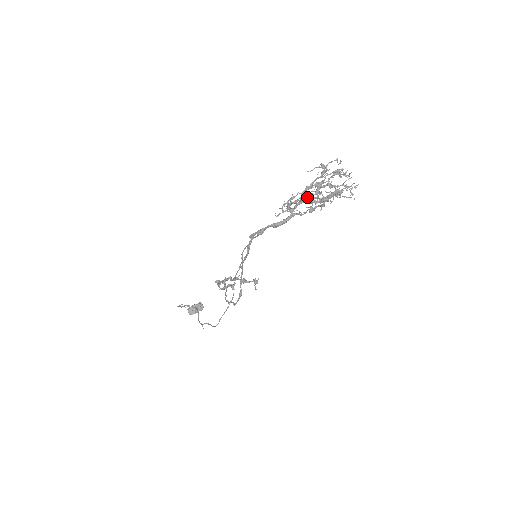
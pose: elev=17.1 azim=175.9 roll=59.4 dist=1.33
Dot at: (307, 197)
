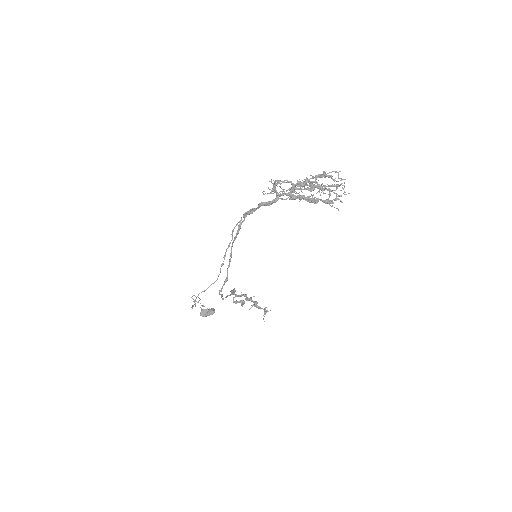
Dot at: (290, 181)
